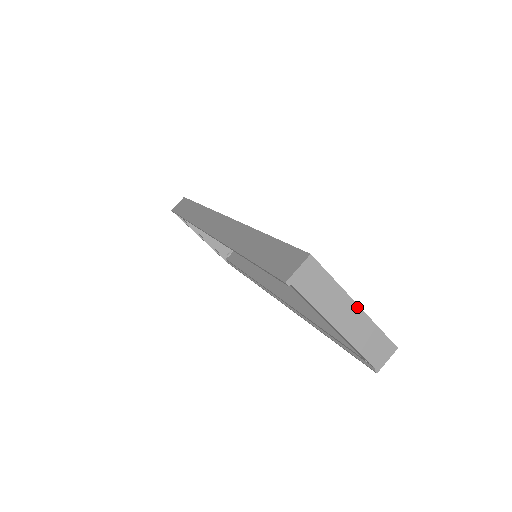
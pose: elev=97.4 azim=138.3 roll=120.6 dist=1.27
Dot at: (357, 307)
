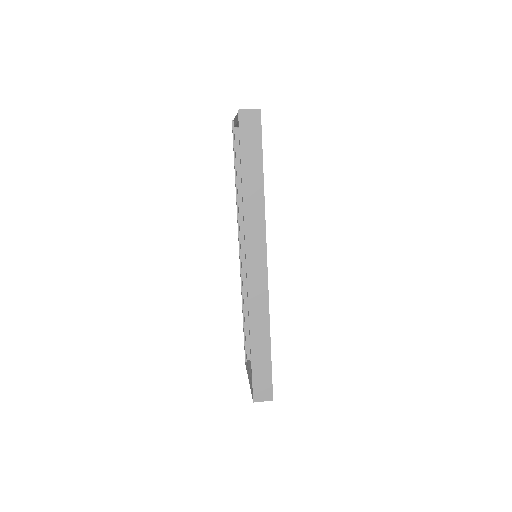
Dot at: occluded
